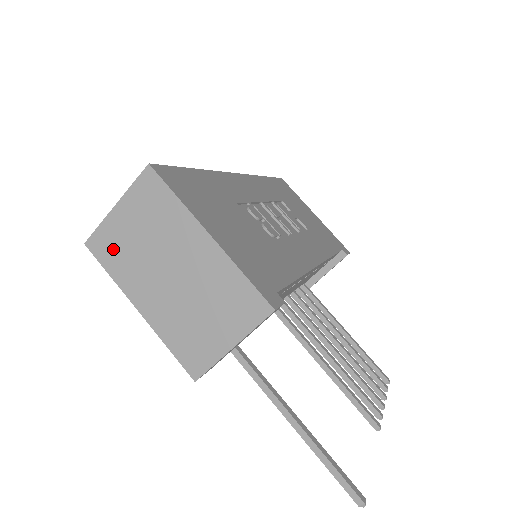
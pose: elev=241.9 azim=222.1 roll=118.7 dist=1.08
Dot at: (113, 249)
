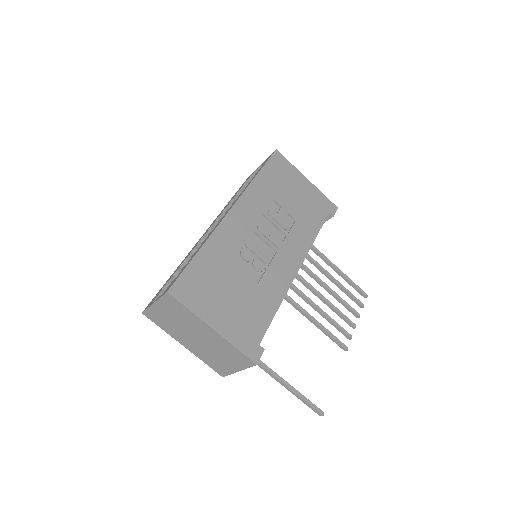
Dot at: (160, 320)
